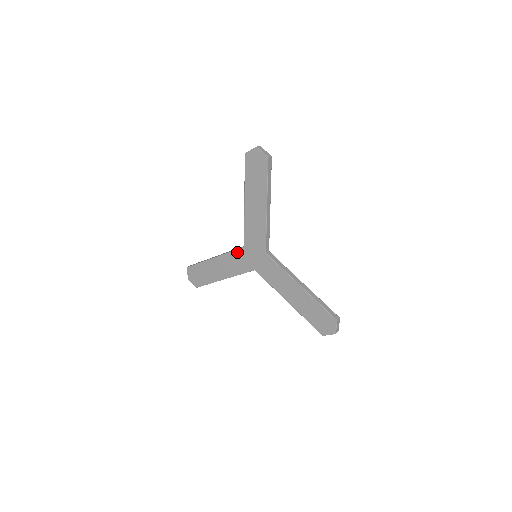
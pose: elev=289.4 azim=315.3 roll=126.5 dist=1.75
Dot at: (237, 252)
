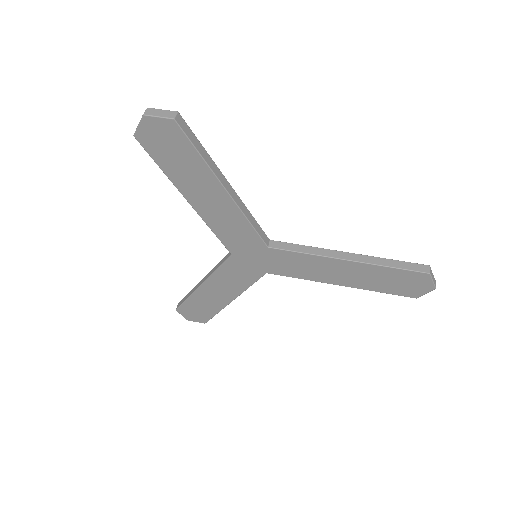
Dot at: (226, 265)
